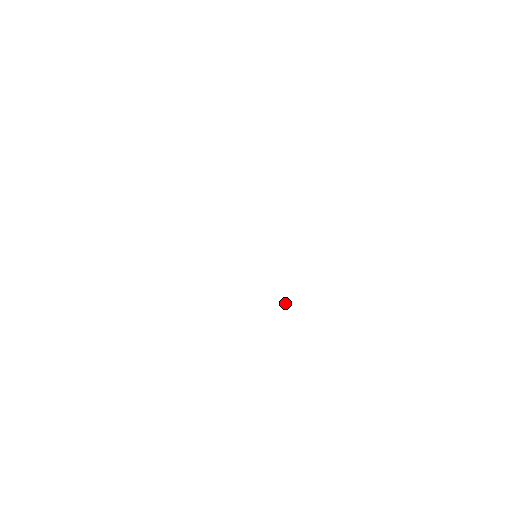
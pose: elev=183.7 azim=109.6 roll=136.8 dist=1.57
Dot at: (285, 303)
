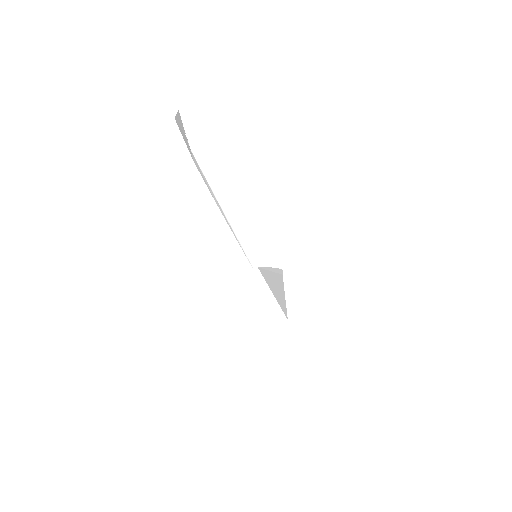
Dot at: (211, 188)
